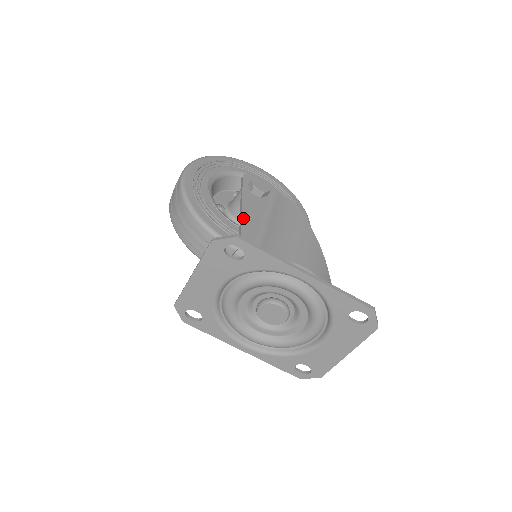
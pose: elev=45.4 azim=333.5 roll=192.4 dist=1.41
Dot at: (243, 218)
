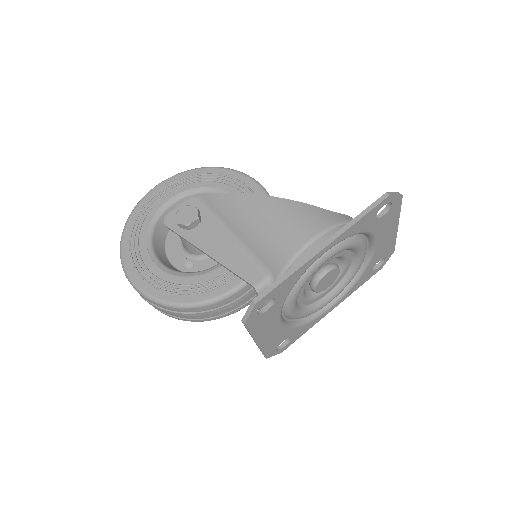
Dot at: (221, 261)
